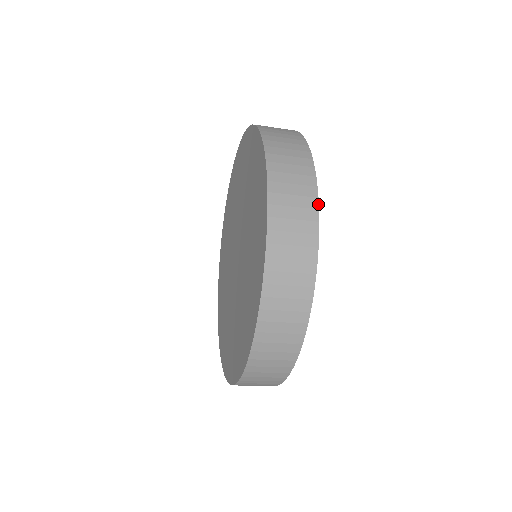
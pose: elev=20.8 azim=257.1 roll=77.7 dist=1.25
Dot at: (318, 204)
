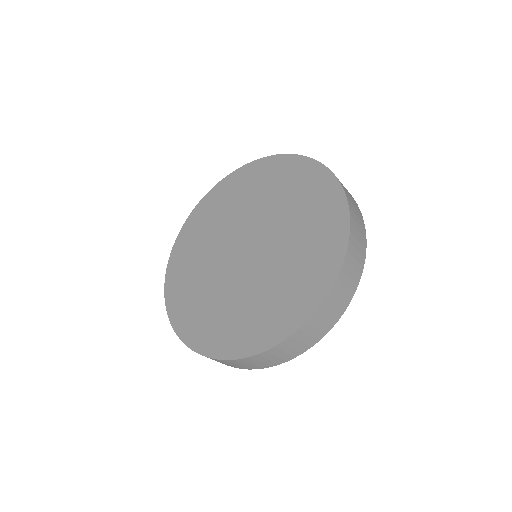
Dot at: occluded
